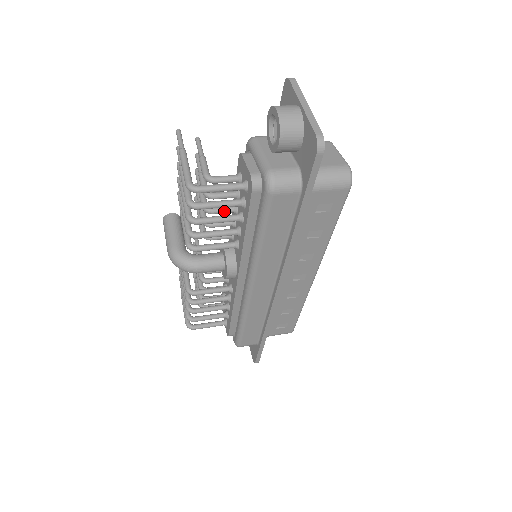
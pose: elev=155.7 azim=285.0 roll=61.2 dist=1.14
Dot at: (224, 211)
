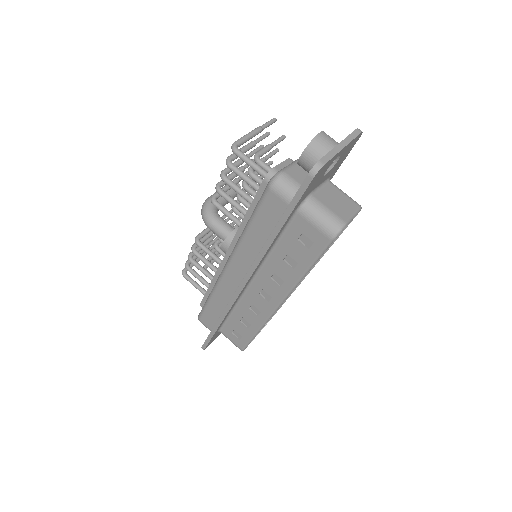
Dot at: (253, 194)
